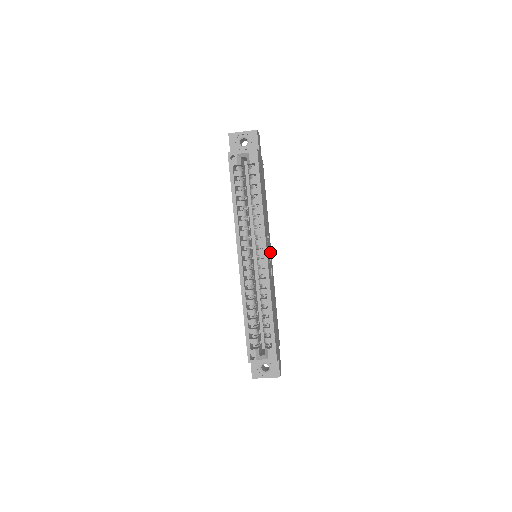
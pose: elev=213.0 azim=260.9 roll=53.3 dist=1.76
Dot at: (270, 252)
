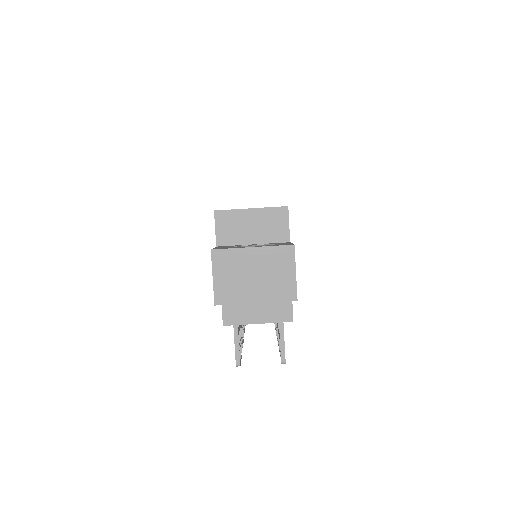
Dot at: occluded
